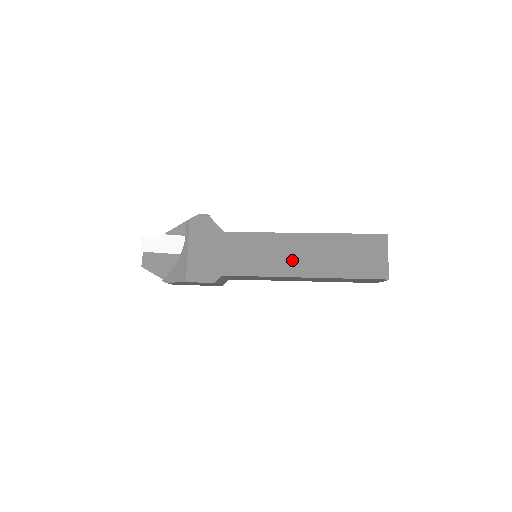
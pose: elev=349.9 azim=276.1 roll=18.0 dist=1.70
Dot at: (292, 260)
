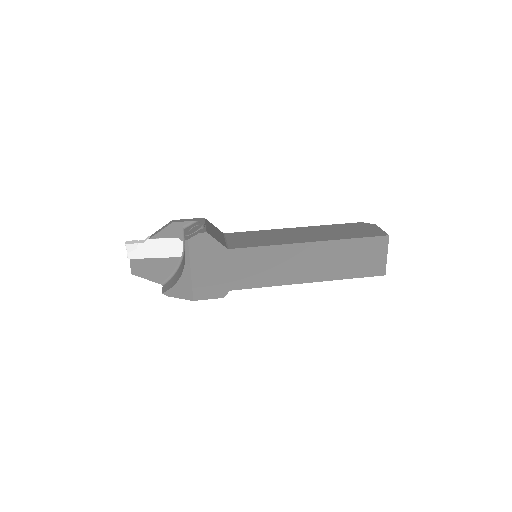
Dot at: (298, 269)
